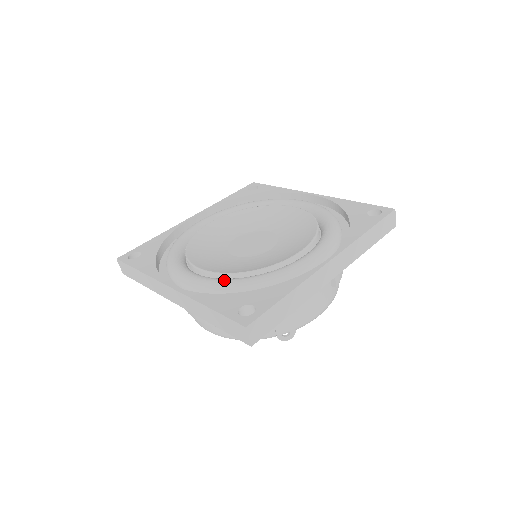
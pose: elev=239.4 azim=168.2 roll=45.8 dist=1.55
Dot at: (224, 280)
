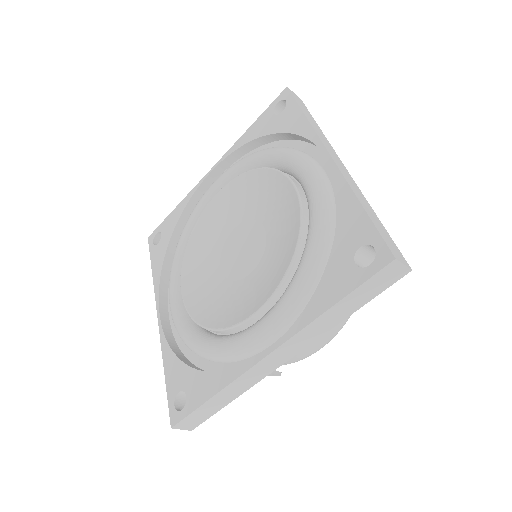
Dot at: (186, 333)
